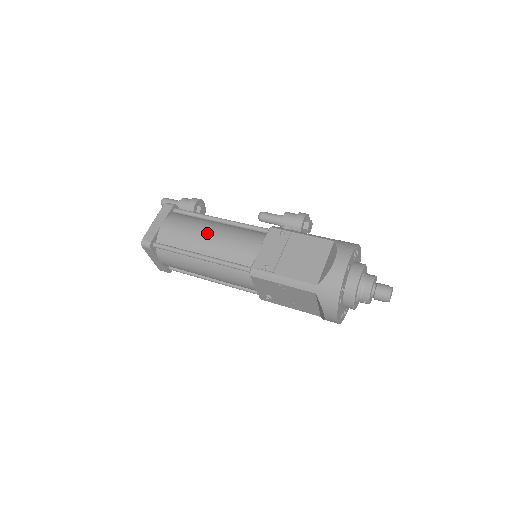
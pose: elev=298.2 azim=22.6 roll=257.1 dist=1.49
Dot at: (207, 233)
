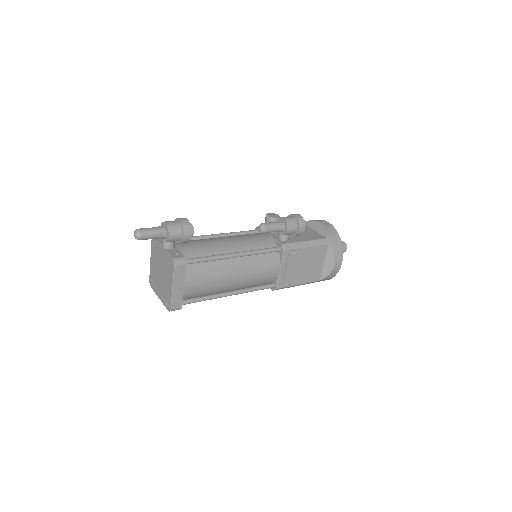
Dot at: (233, 277)
